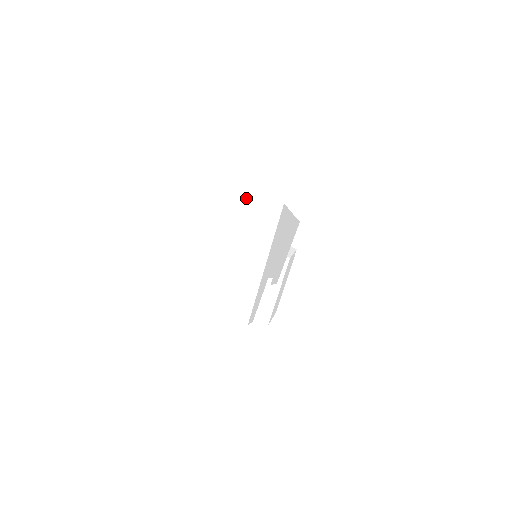
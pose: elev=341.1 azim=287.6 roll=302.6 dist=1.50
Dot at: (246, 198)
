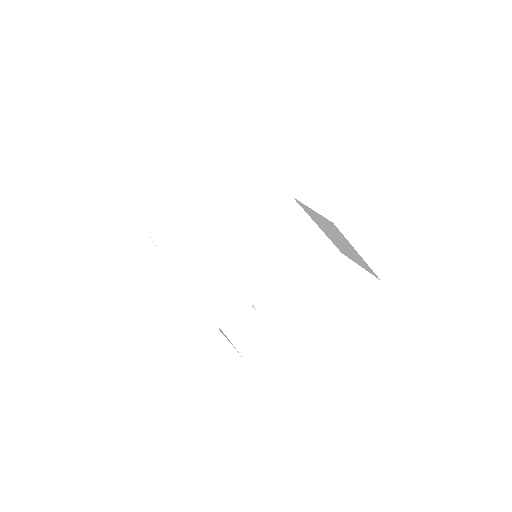
Dot at: occluded
